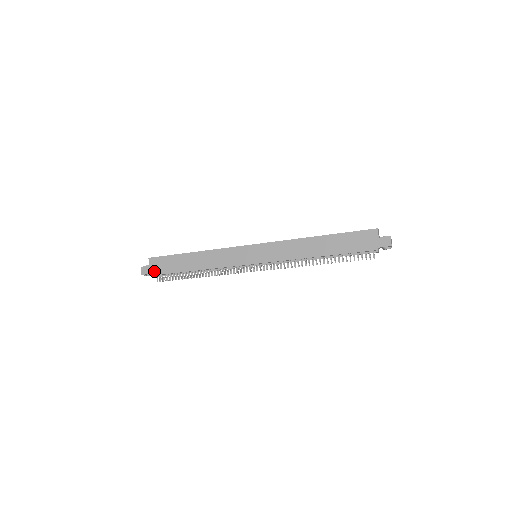
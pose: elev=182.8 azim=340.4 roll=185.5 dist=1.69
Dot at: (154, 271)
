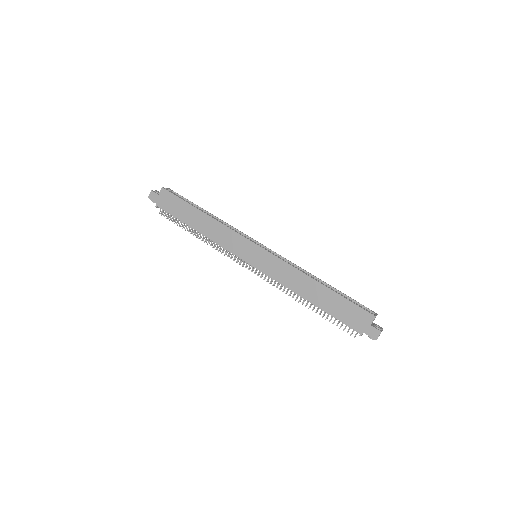
Dot at: (160, 203)
